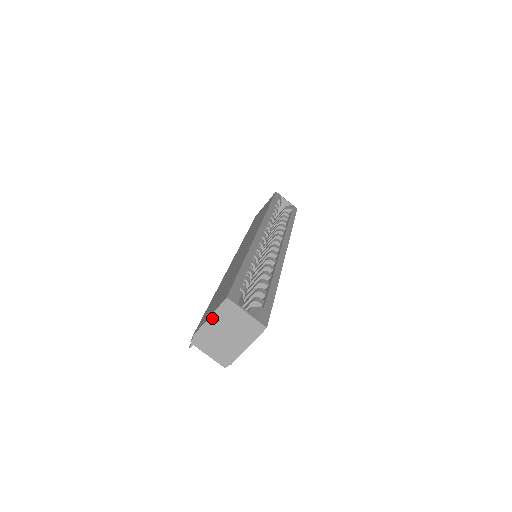
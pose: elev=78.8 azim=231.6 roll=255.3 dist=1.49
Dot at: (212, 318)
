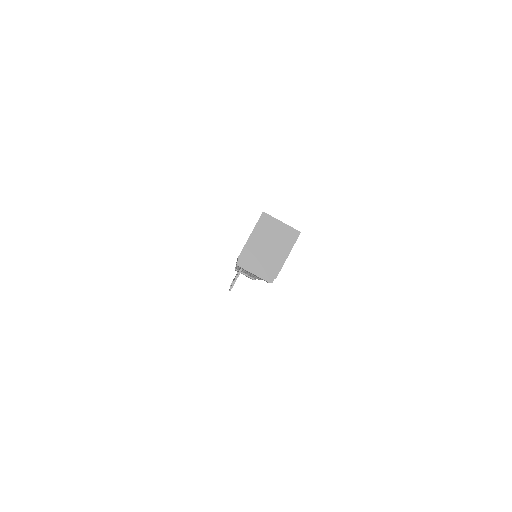
Dot at: (253, 234)
